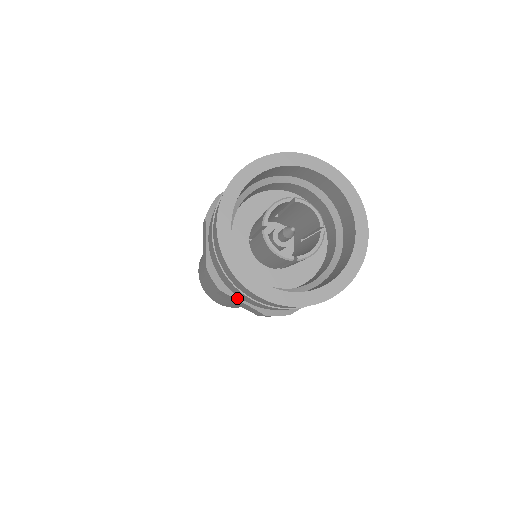
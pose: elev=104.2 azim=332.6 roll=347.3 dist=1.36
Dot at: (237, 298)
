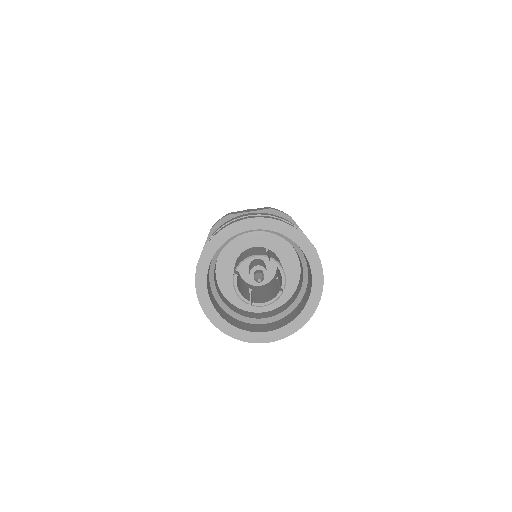
Dot at: occluded
